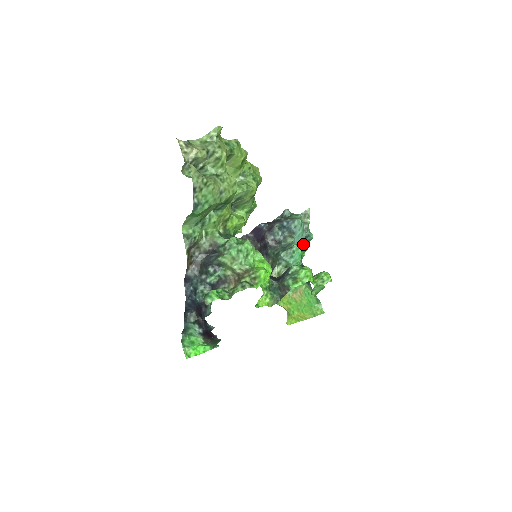
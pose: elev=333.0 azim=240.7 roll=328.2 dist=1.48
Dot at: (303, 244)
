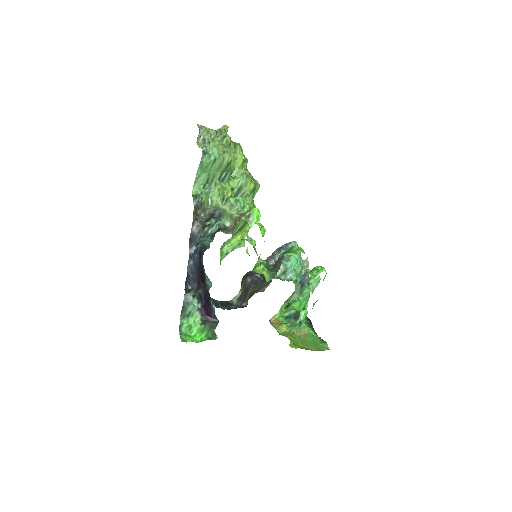
Dot at: (304, 289)
